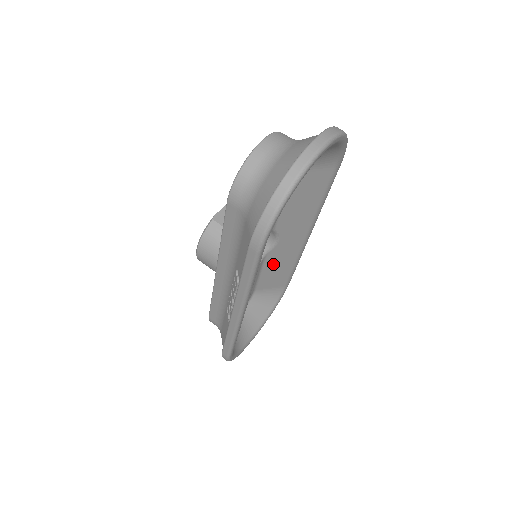
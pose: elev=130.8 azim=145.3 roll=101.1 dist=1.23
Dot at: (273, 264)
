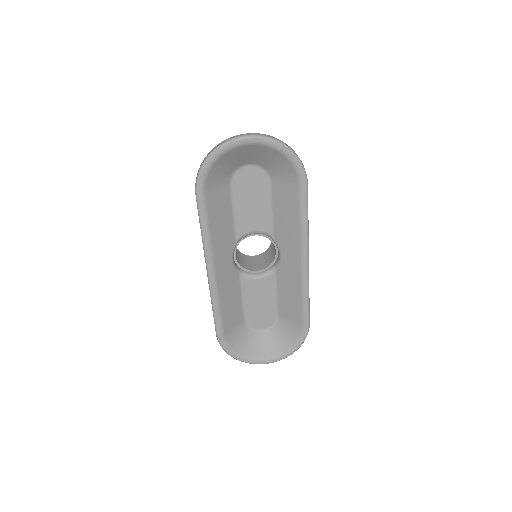
Dot at: (284, 286)
